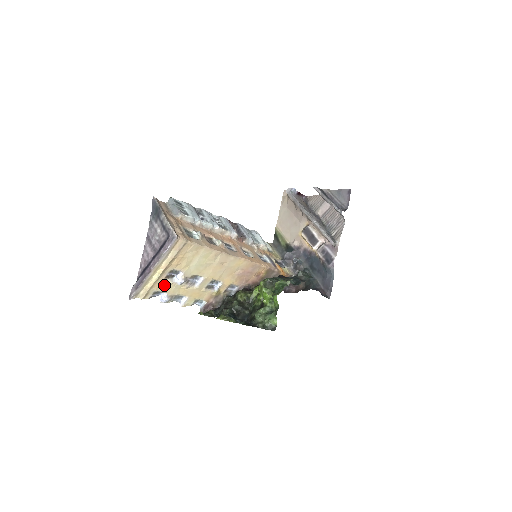
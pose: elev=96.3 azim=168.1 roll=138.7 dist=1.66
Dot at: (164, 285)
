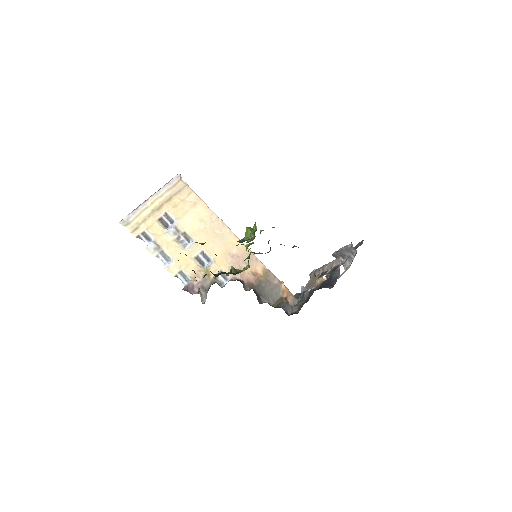
Dot at: (155, 228)
